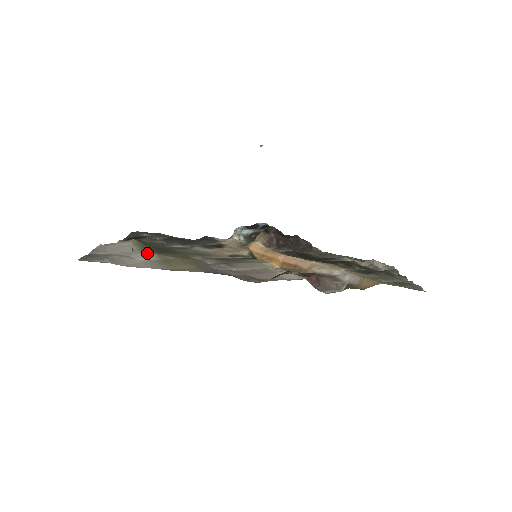
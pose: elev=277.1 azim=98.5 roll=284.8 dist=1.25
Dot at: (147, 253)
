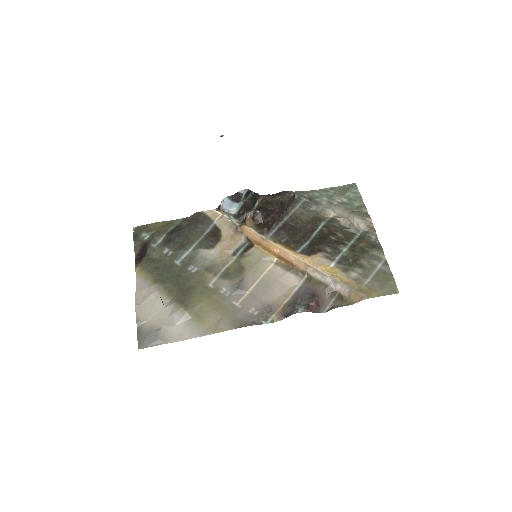
Dot at: (180, 313)
